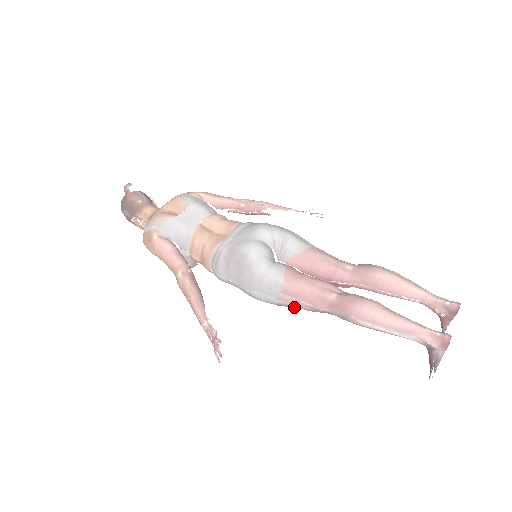
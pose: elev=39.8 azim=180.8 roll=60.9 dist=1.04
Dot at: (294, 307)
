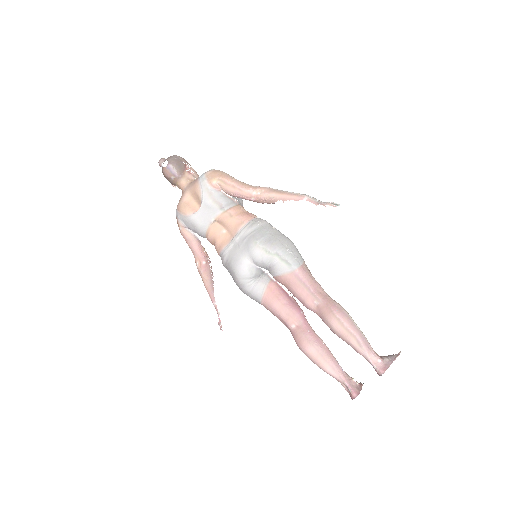
Dot at: occluded
